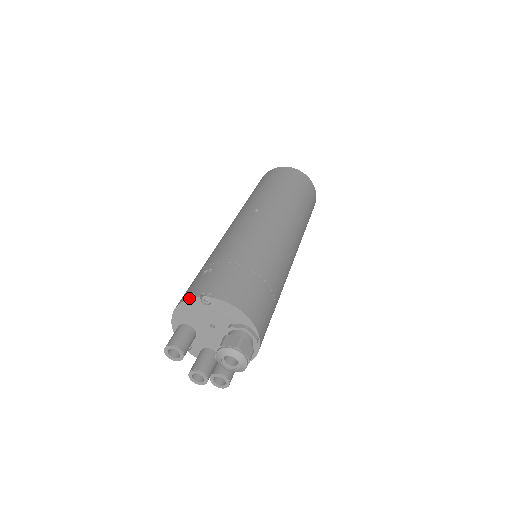
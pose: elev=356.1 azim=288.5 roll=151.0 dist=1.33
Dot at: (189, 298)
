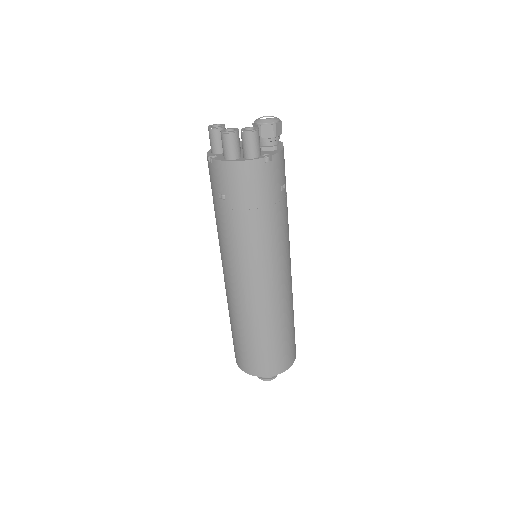
Dot at: occluded
